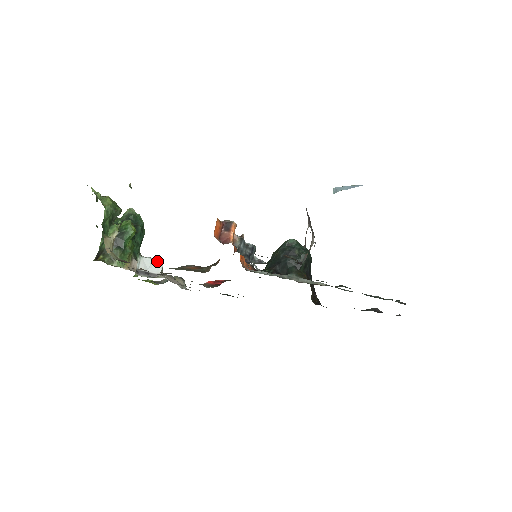
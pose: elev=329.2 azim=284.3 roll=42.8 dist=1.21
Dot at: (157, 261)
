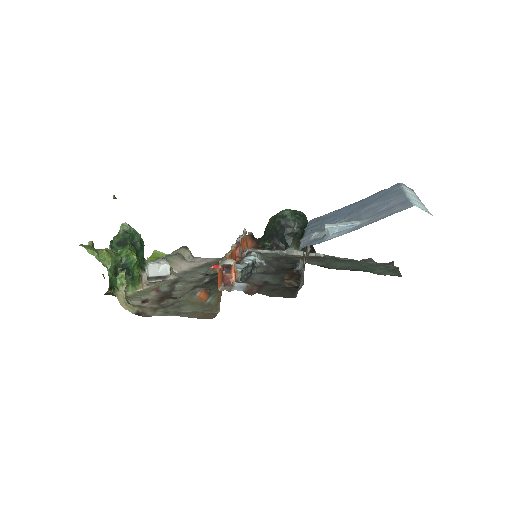
Dot at: (163, 264)
